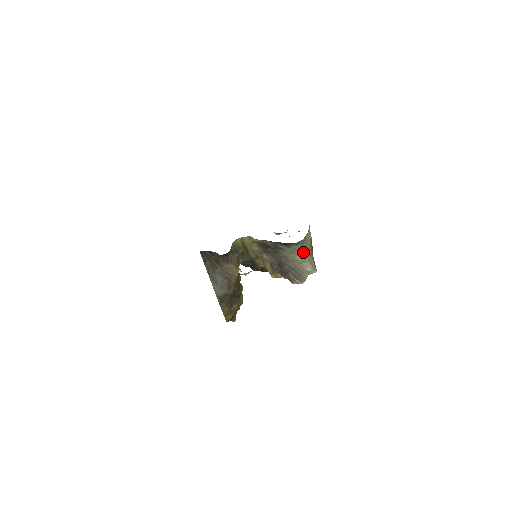
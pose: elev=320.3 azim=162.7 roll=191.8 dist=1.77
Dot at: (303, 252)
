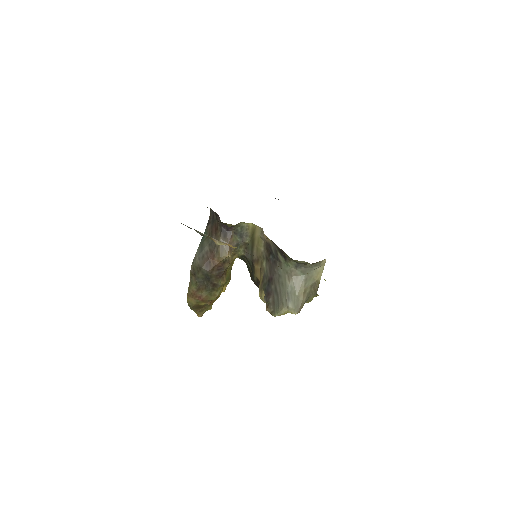
Dot at: (298, 282)
